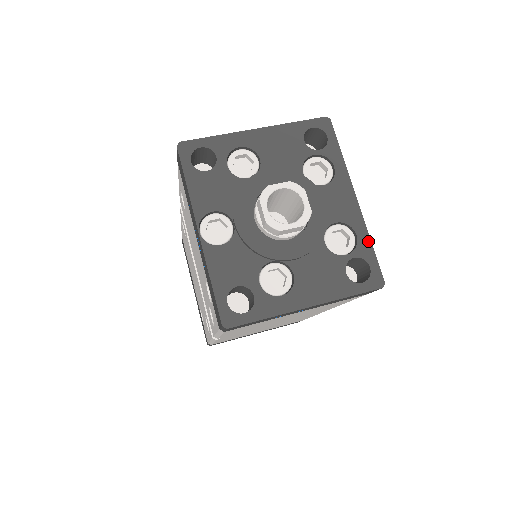
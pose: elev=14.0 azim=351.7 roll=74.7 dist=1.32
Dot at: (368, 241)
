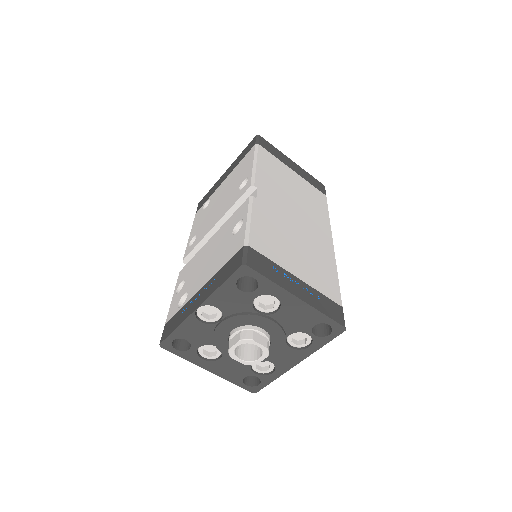
Dot at: (274, 379)
